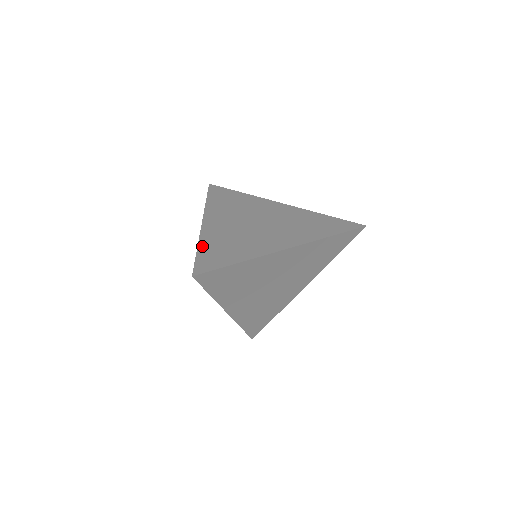
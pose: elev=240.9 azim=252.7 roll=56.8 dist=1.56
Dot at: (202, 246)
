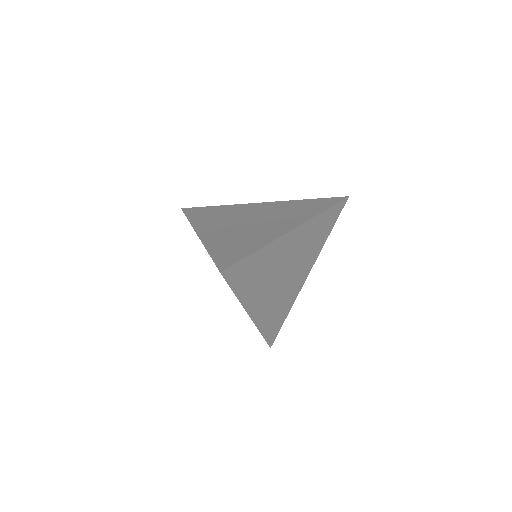
Dot at: (212, 250)
